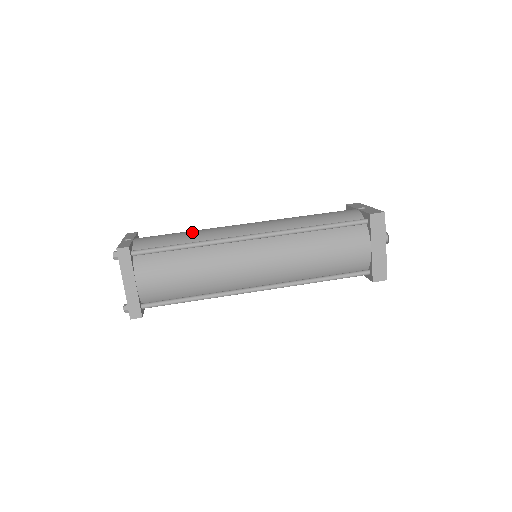
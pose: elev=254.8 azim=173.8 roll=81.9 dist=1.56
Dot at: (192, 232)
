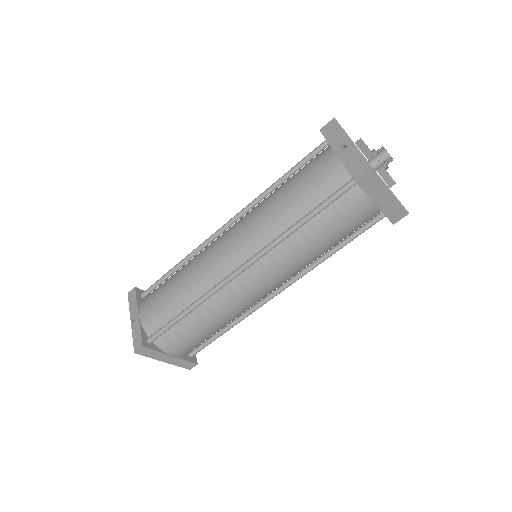
Dot at: (182, 284)
